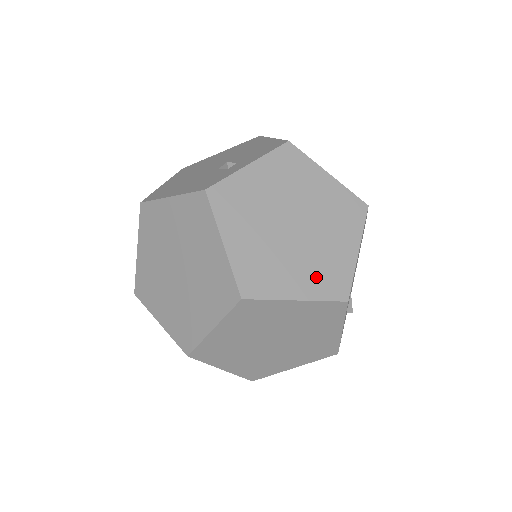
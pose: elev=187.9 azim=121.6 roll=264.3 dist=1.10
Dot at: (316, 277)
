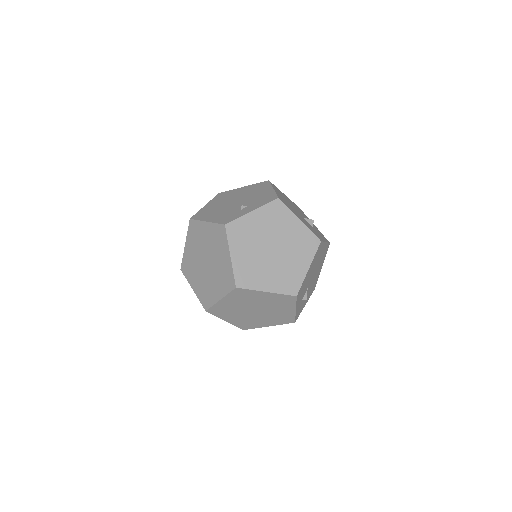
Dot at: (280, 280)
